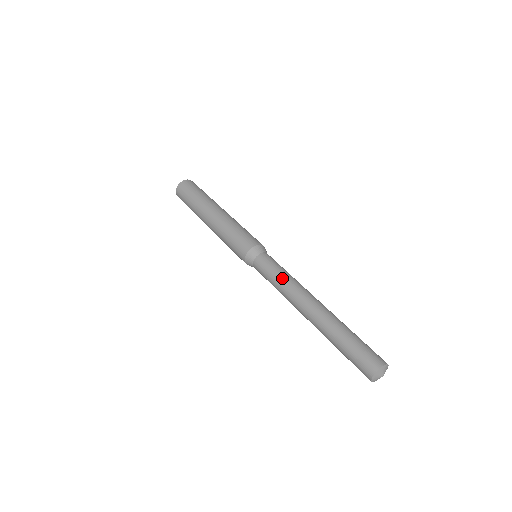
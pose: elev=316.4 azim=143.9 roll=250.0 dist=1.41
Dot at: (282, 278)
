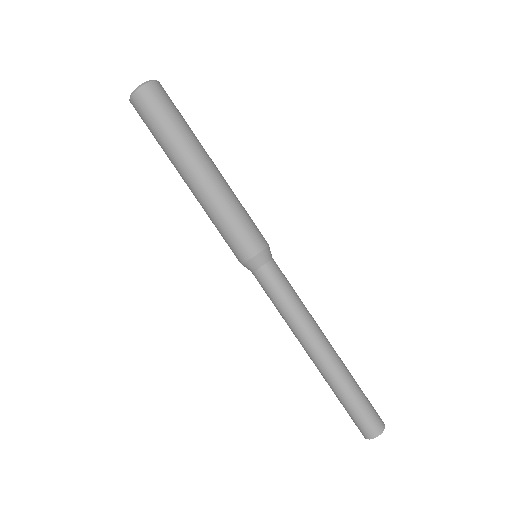
Dot at: (290, 310)
